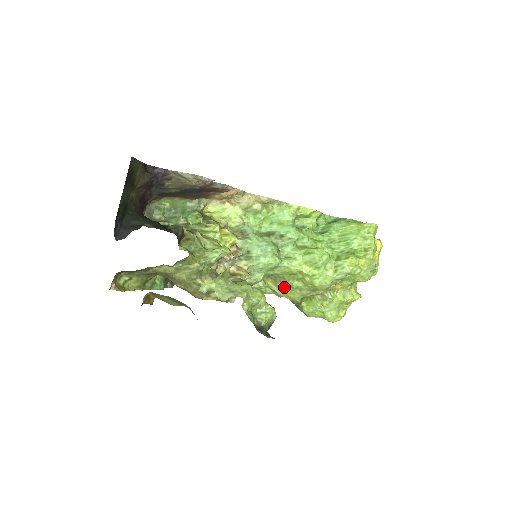
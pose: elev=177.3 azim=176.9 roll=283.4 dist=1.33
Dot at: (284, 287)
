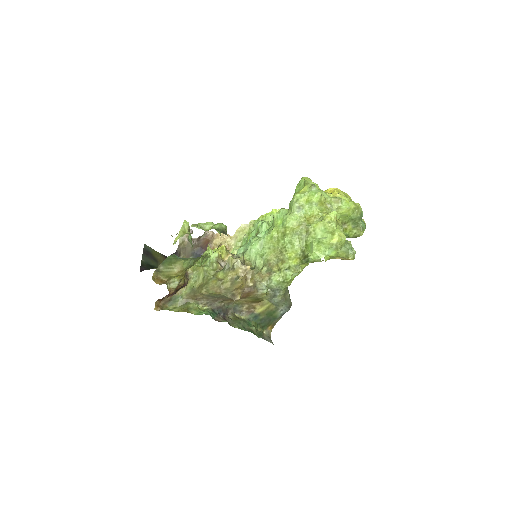
Dot at: (284, 254)
